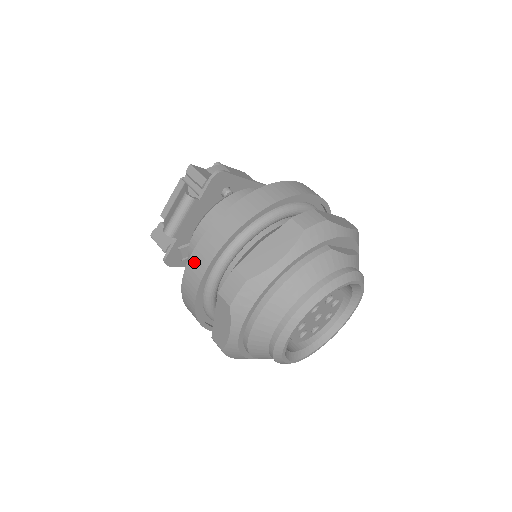
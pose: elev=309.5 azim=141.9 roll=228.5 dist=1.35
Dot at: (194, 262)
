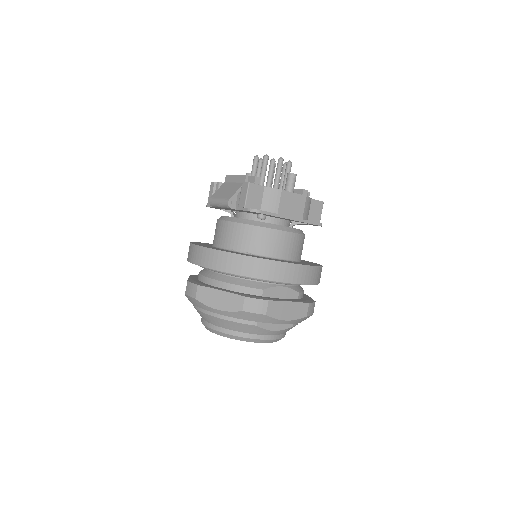
Dot at: (193, 250)
